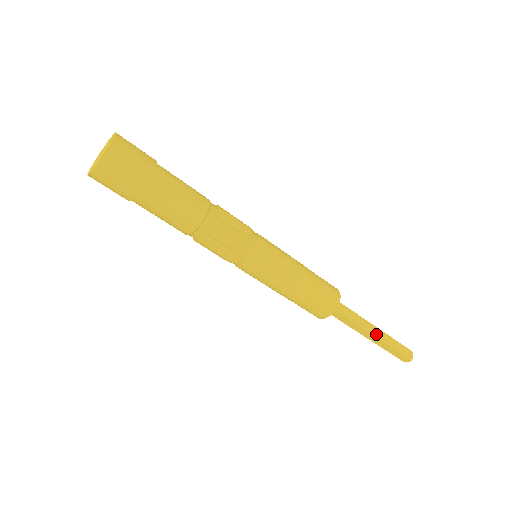
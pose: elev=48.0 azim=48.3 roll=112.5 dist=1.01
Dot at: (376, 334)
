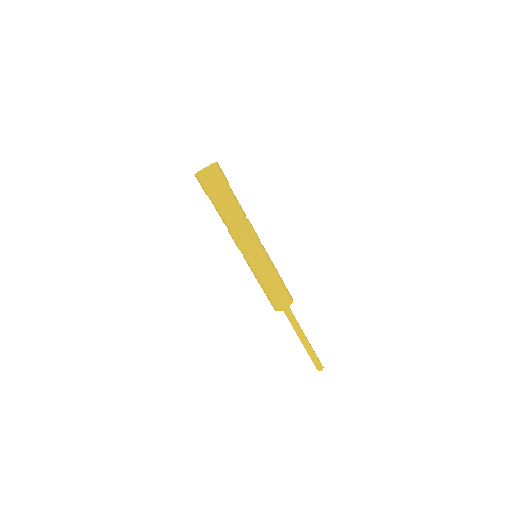
Dot at: (303, 341)
